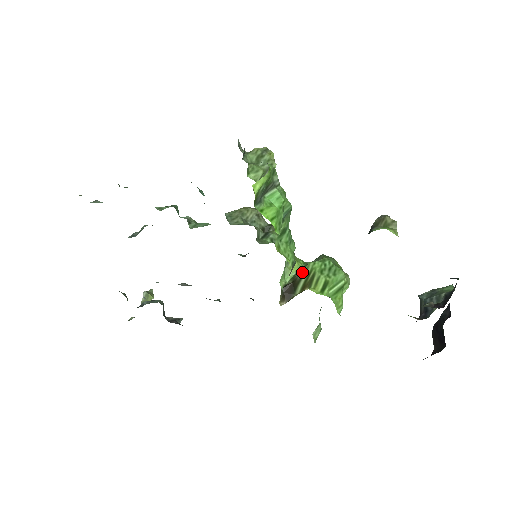
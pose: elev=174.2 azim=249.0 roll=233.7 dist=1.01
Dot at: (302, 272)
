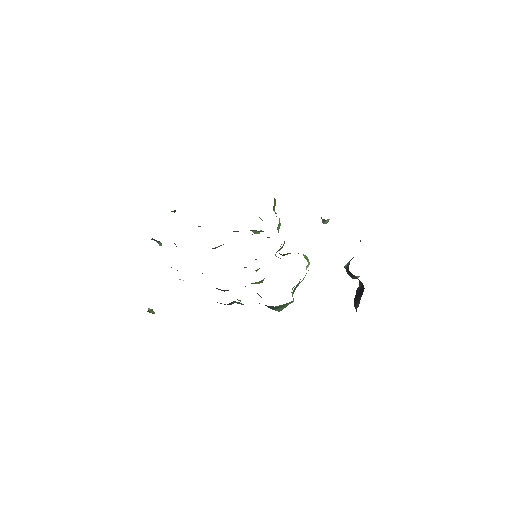
Dot at: occluded
